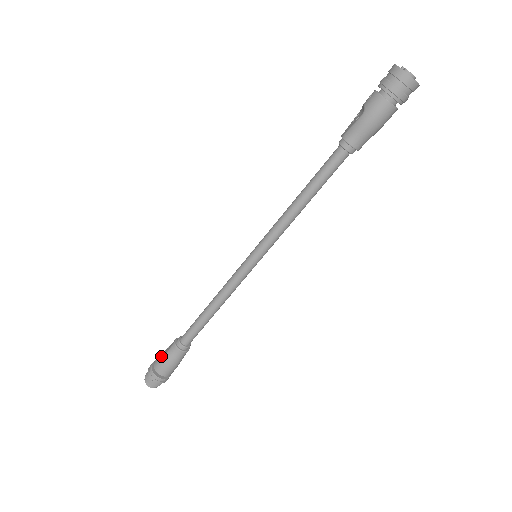
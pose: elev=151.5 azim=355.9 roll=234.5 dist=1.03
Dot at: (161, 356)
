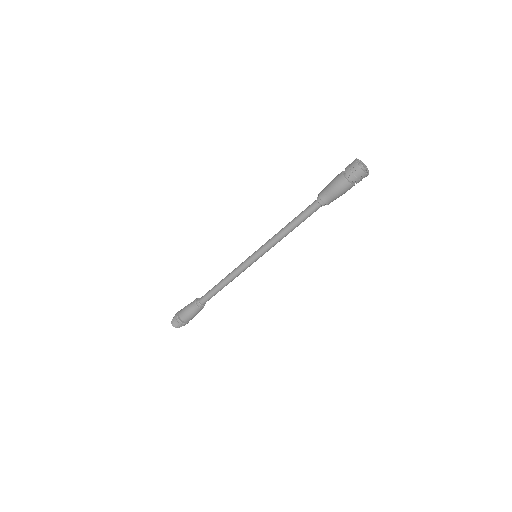
Dot at: occluded
